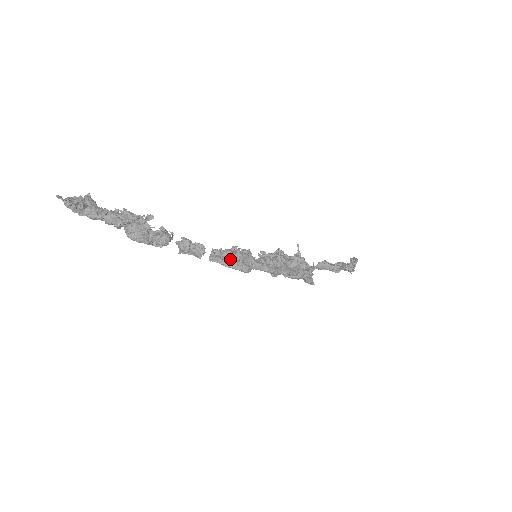
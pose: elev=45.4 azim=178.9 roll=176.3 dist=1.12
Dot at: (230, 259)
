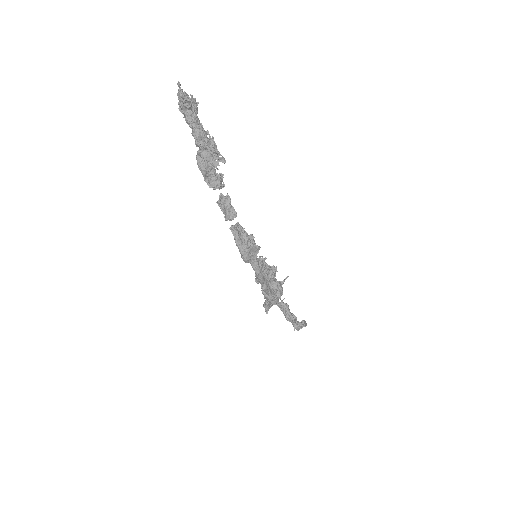
Dot at: (243, 241)
